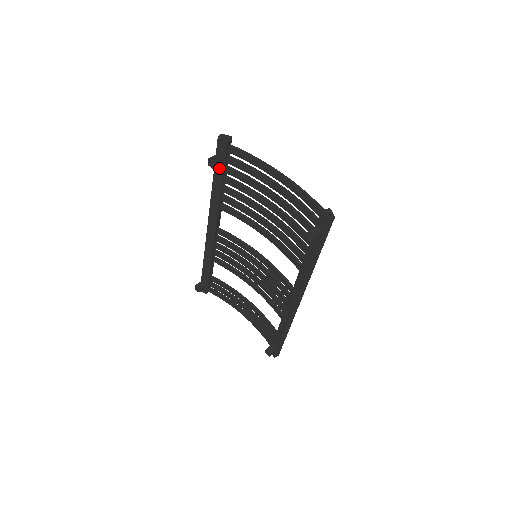
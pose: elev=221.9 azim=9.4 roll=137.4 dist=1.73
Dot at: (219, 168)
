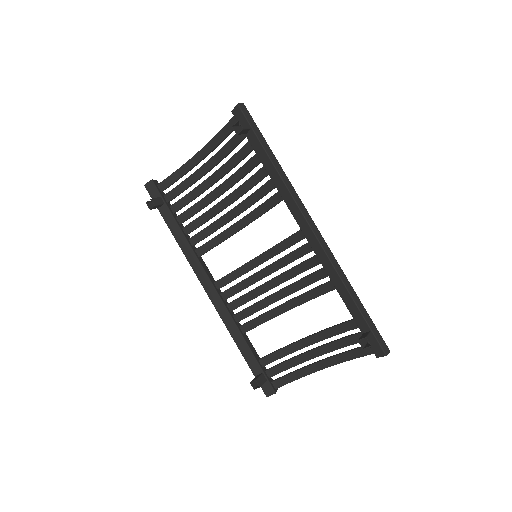
Dot at: (165, 212)
